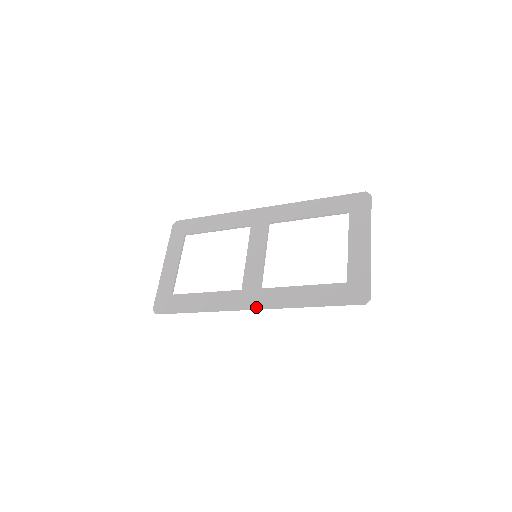
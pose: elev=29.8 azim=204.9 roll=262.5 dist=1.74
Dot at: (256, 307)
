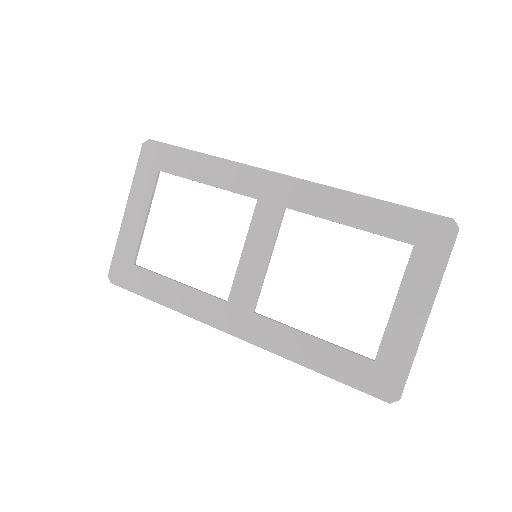
Dot at: (242, 338)
